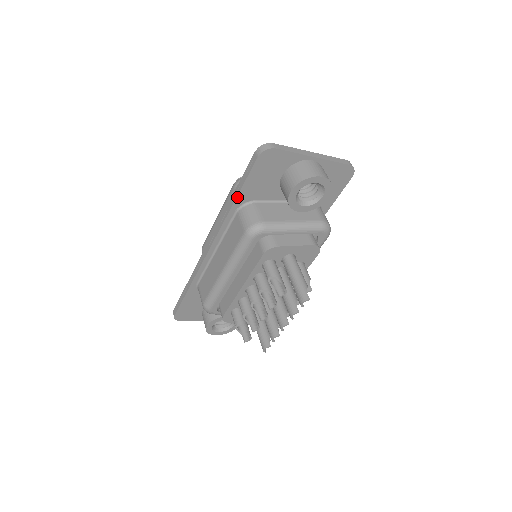
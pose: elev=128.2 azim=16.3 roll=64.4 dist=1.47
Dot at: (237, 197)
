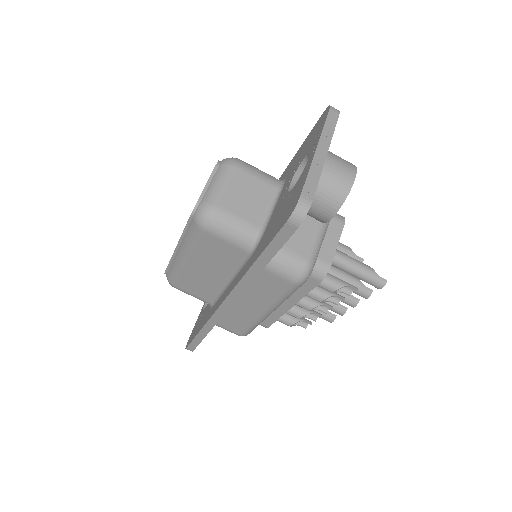
Dot at: (266, 264)
